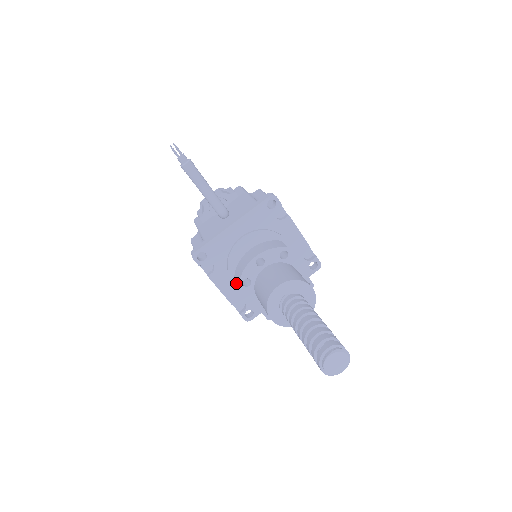
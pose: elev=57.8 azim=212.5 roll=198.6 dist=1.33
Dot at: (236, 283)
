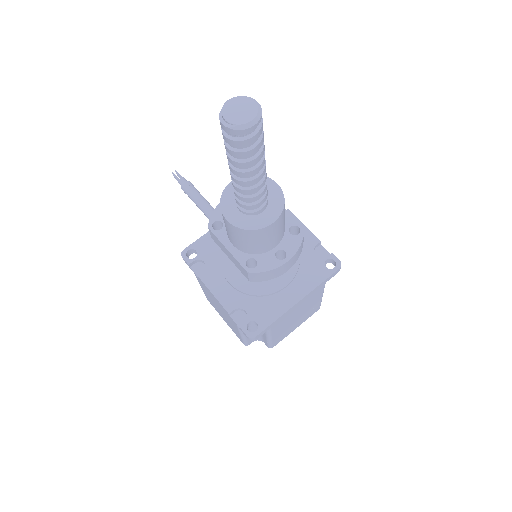
Dot at: (231, 283)
